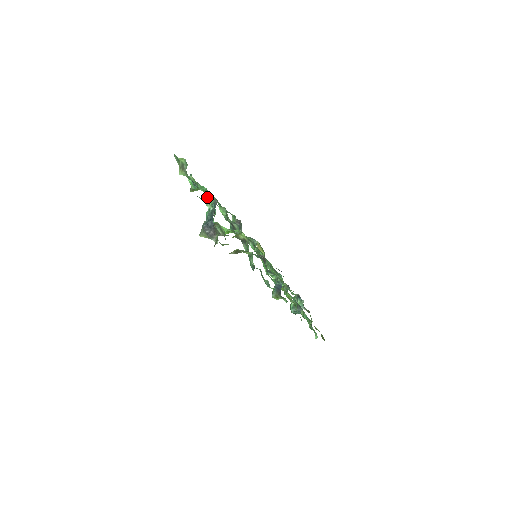
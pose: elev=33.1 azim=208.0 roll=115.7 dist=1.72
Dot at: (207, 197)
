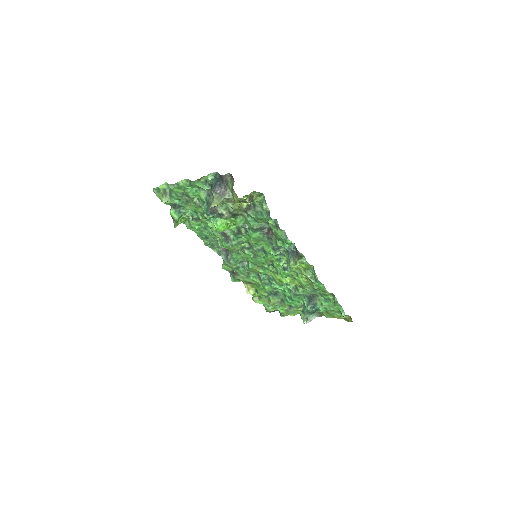
Dot at: (197, 203)
